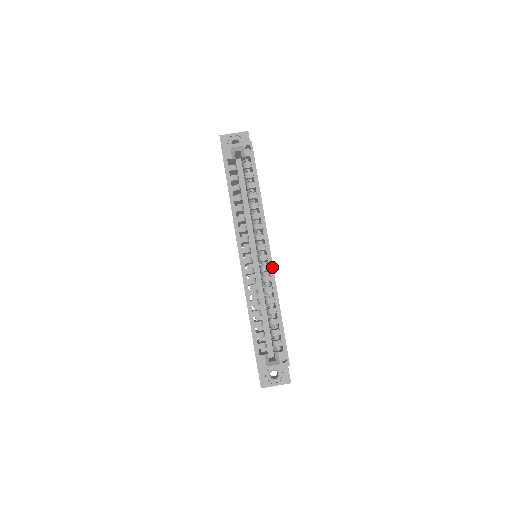
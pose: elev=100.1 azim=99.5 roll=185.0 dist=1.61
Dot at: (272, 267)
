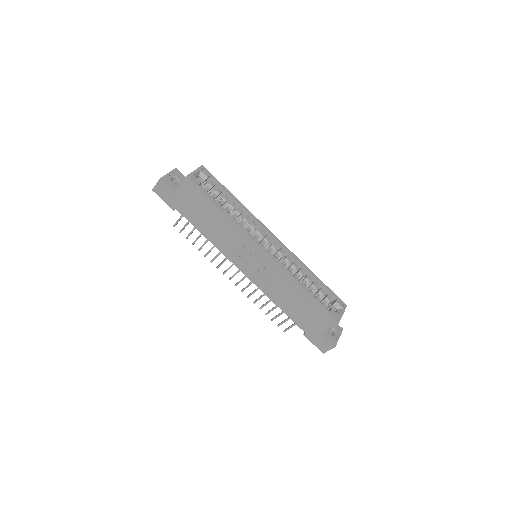
Dot at: (286, 247)
